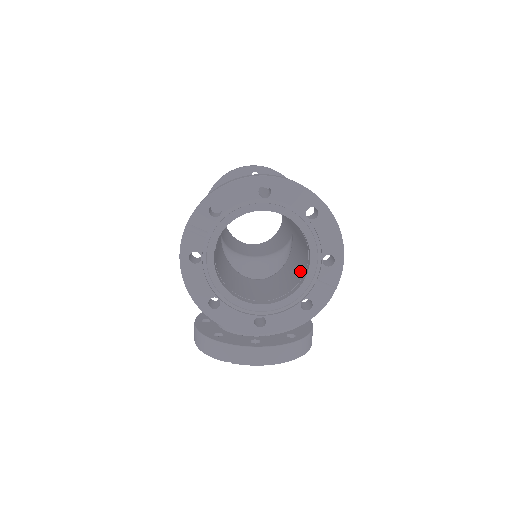
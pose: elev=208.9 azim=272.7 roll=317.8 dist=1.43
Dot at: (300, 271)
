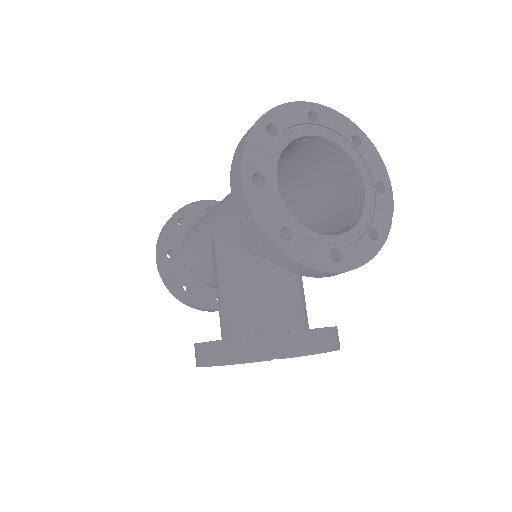
Dot at: (345, 216)
